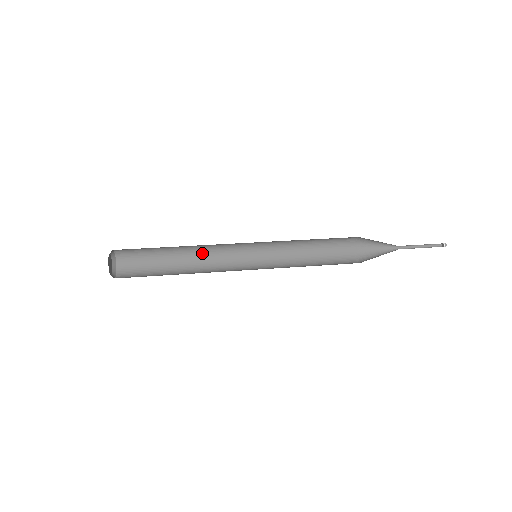
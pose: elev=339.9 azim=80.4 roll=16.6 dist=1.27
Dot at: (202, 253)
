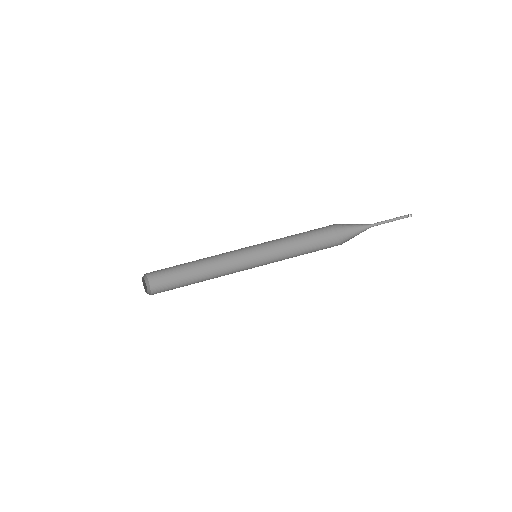
Dot at: (214, 263)
